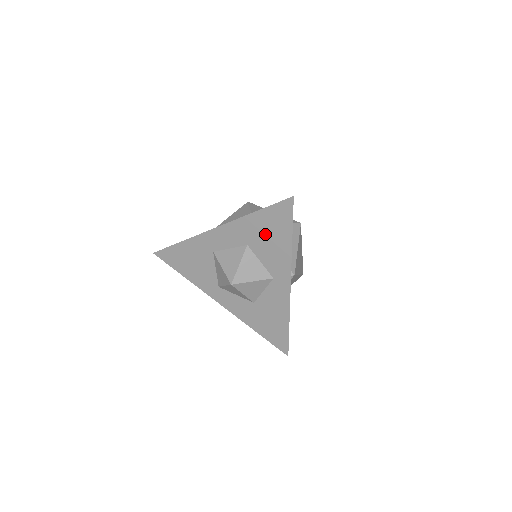
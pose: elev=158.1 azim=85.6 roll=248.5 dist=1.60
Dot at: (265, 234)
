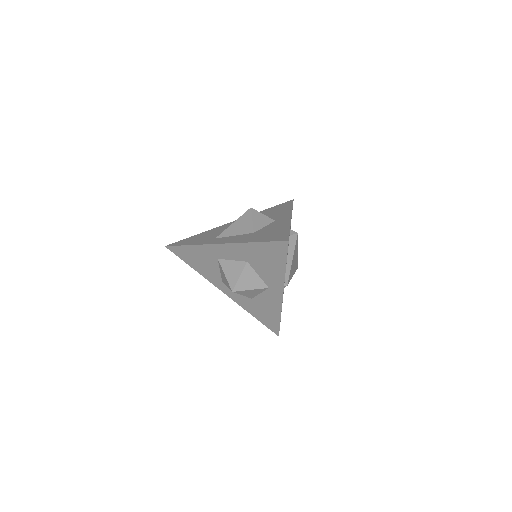
Dot at: (263, 259)
